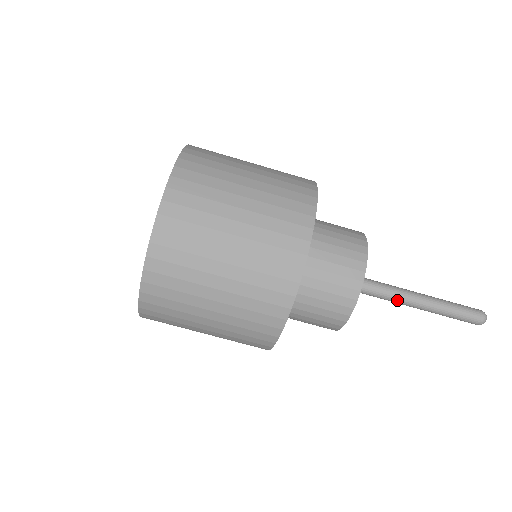
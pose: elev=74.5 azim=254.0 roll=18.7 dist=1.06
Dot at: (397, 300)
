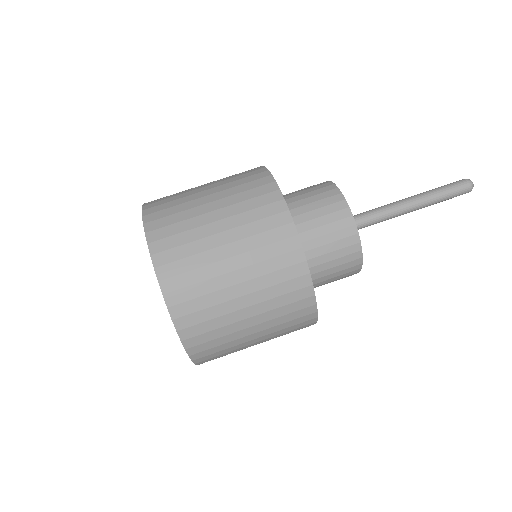
Dot at: (389, 207)
